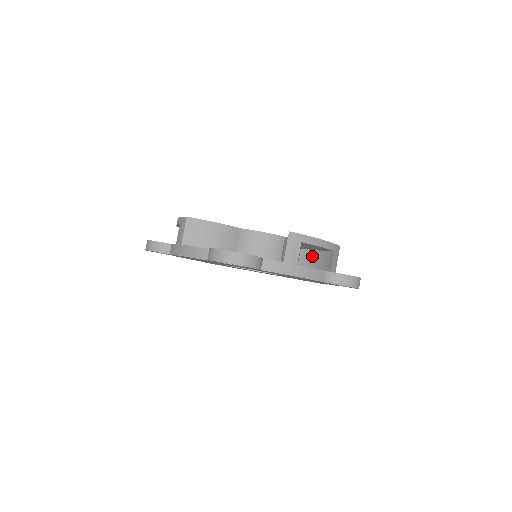
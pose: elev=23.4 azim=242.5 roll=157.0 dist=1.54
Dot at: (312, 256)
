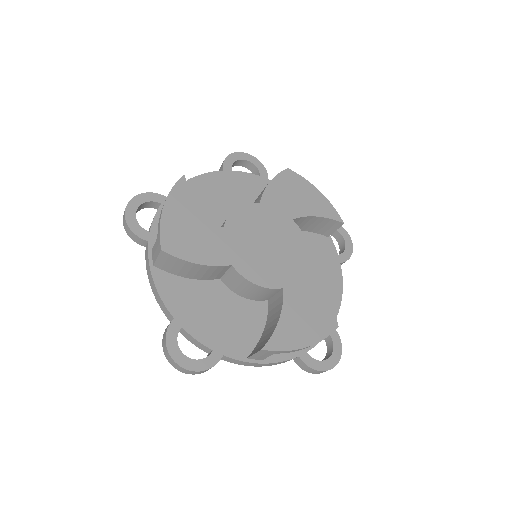
Dot at: occluded
